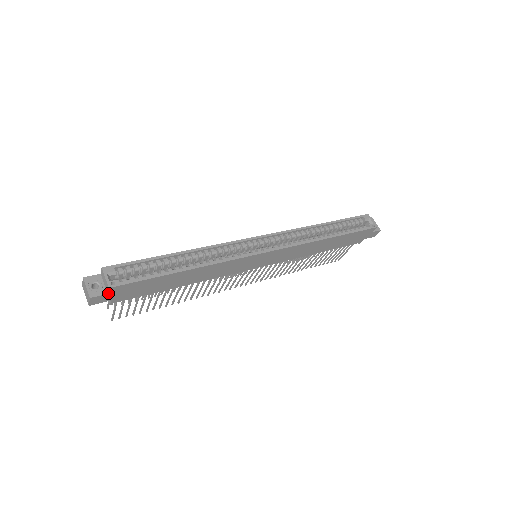
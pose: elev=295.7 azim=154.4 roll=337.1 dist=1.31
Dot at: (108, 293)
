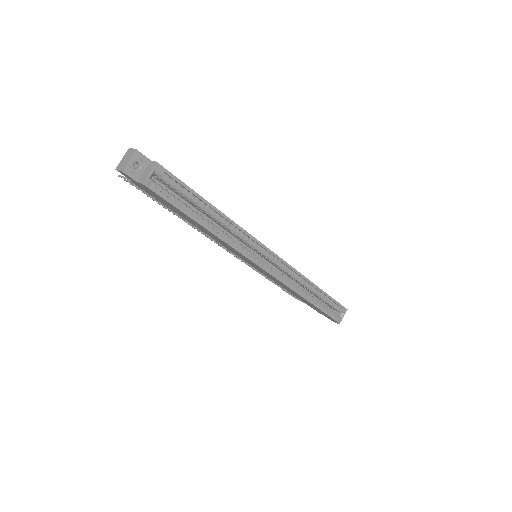
Dot at: (138, 182)
